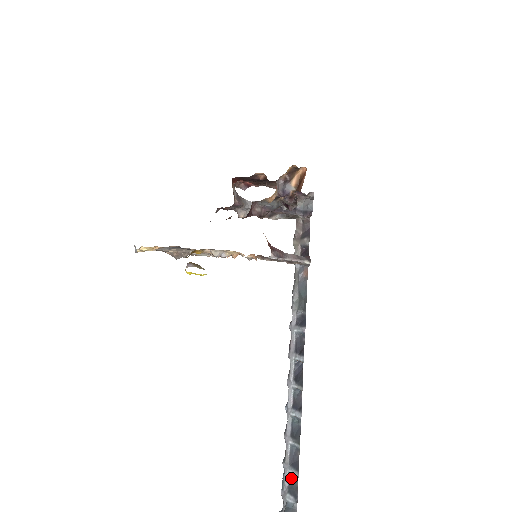
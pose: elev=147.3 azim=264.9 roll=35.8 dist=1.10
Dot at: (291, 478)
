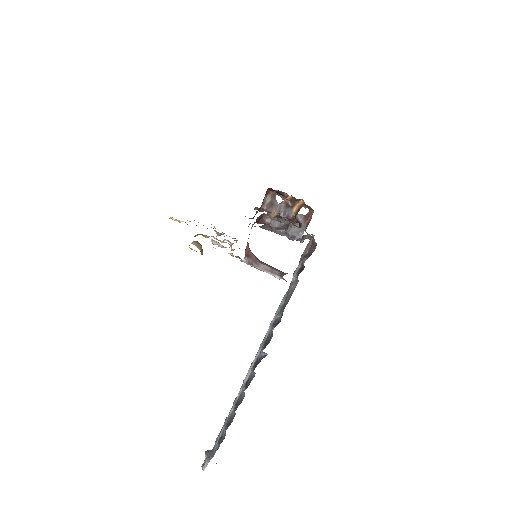
Dot at: (224, 432)
